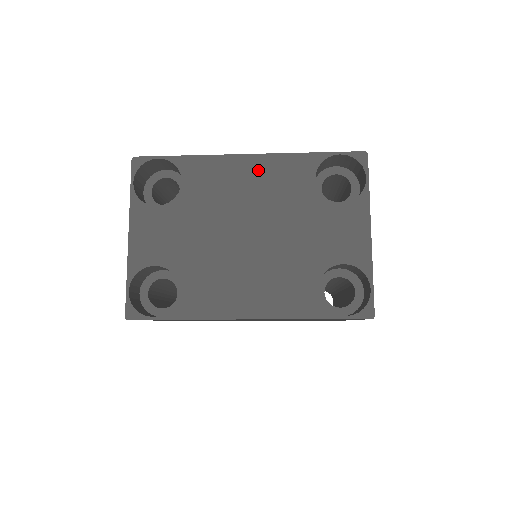
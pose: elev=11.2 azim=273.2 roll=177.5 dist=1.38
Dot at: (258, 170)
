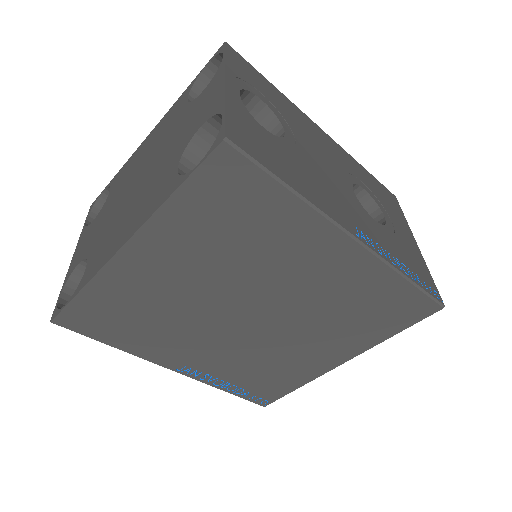
Dot at: (153, 136)
